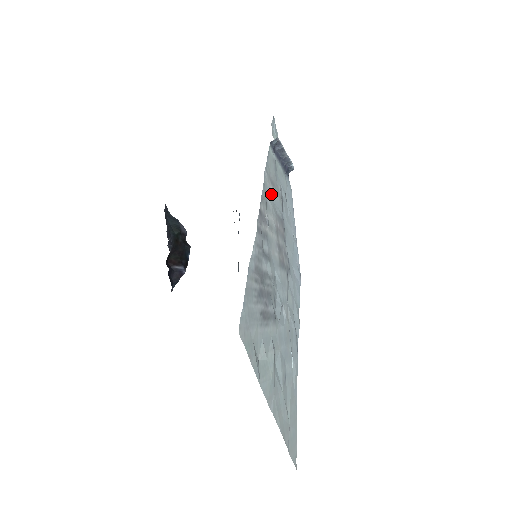
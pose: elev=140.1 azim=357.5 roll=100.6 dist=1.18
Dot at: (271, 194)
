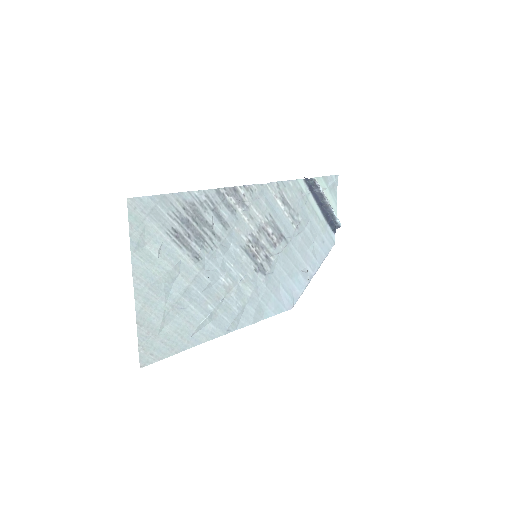
Dot at: (276, 205)
